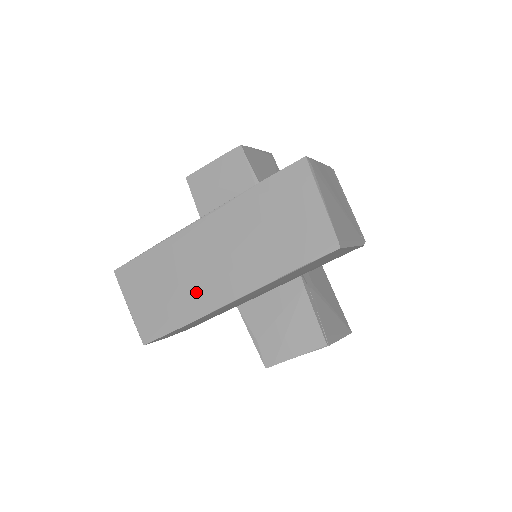
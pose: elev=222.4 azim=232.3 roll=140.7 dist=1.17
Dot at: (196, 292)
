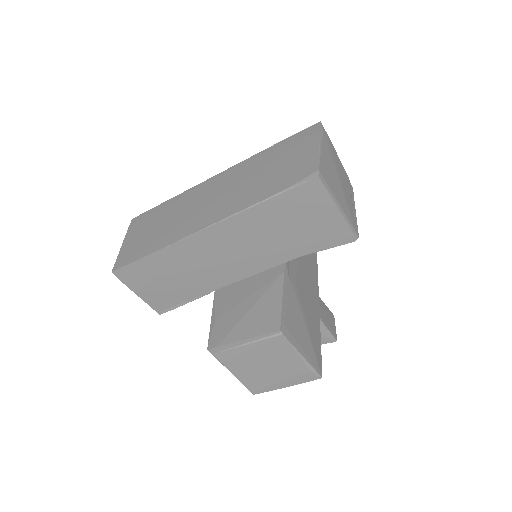
Dot at: (182, 224)
